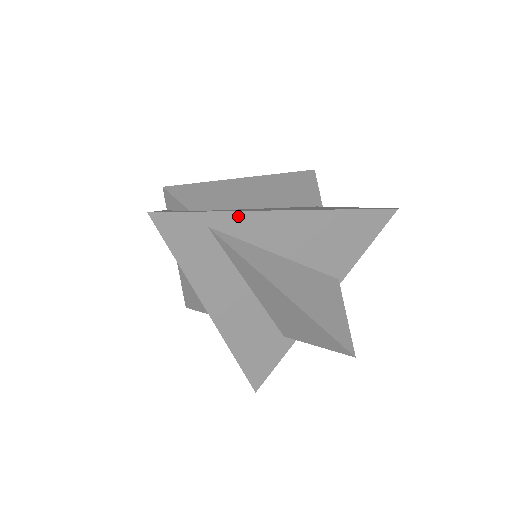
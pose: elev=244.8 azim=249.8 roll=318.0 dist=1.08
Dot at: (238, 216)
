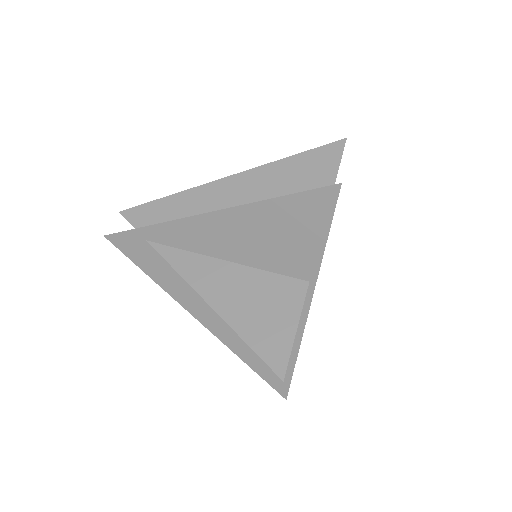
Dot at: (163, 227)
